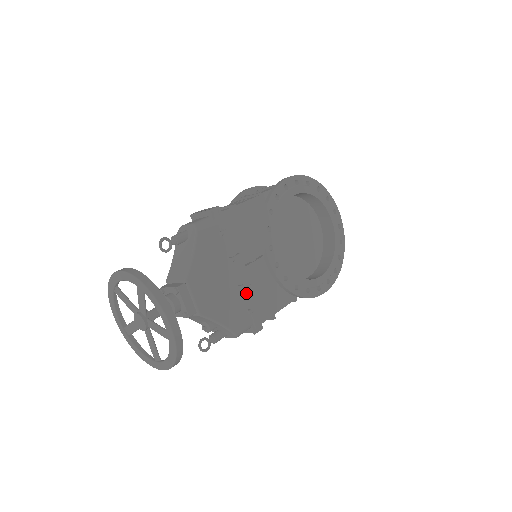
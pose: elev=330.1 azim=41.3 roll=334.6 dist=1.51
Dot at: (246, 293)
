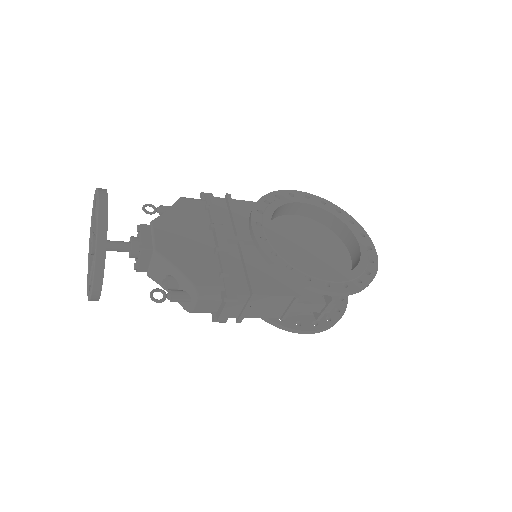
Dot at: (220, 256)
